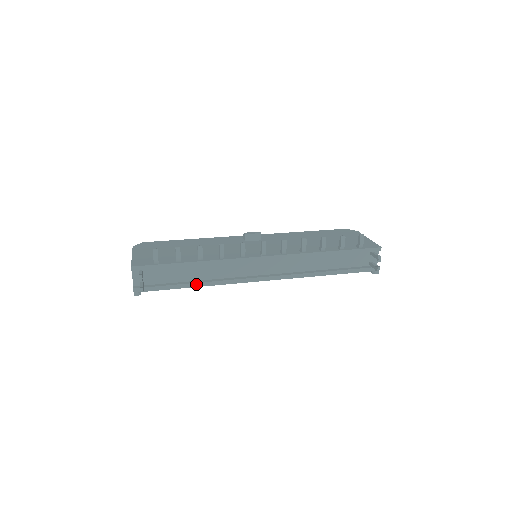
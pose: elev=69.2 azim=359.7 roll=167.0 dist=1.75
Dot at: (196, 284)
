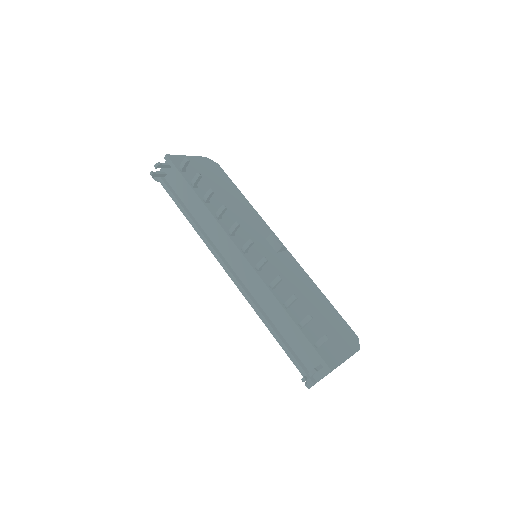
Dot at: (187, 215)
